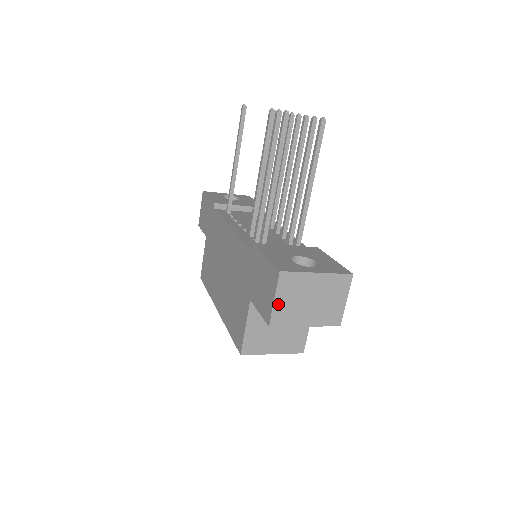
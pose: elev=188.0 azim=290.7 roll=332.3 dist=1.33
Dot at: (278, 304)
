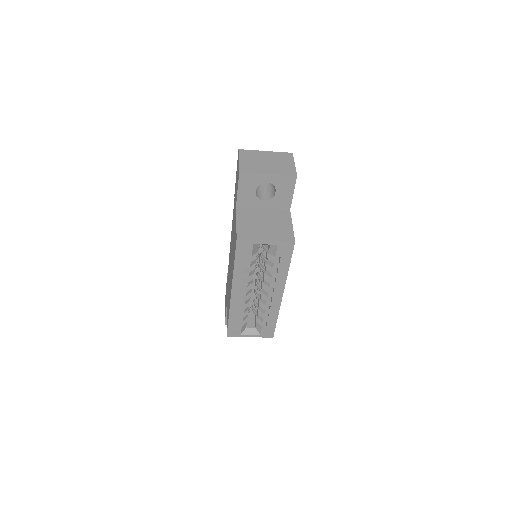
Dot at: (242, 163)
